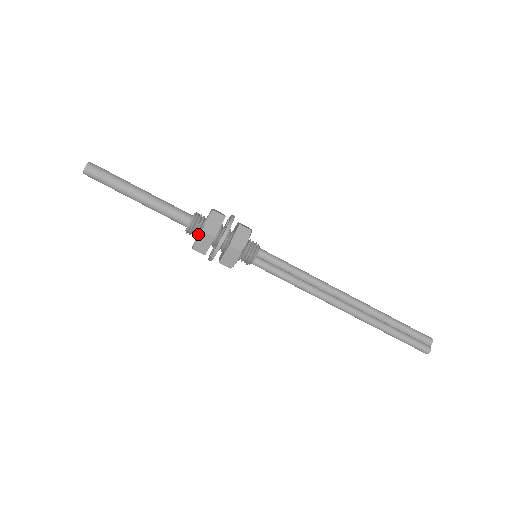
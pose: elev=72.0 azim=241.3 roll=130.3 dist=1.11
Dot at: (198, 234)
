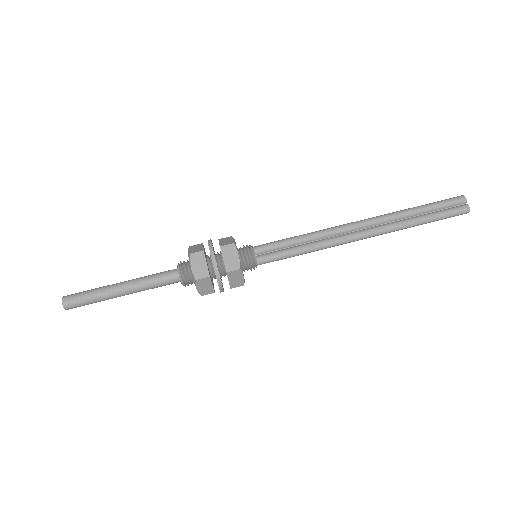
Dot at: (194, 282)
